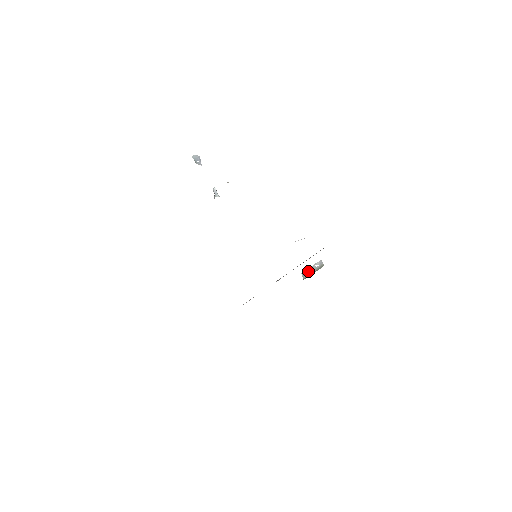
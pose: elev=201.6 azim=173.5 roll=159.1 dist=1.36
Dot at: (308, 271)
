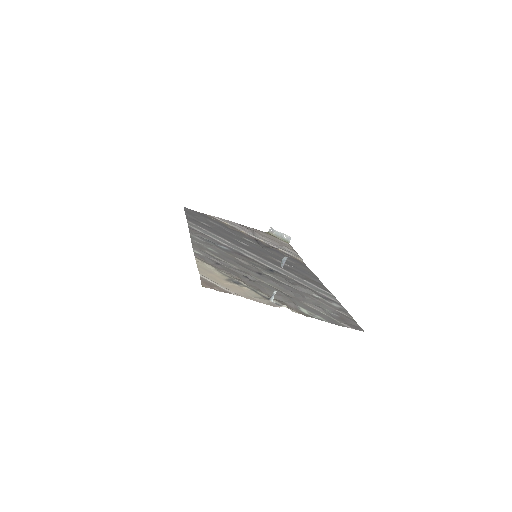
Dot at: (276, 232)
